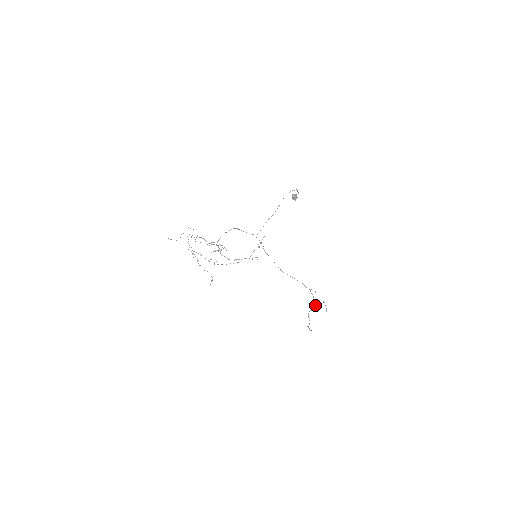
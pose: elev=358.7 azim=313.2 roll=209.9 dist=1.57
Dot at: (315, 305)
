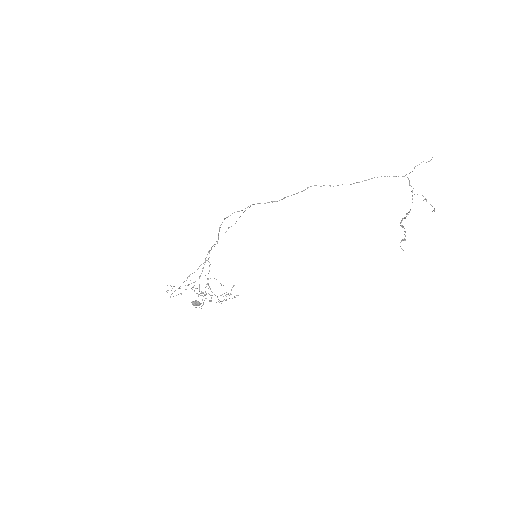
Dot at: (409, 211)
